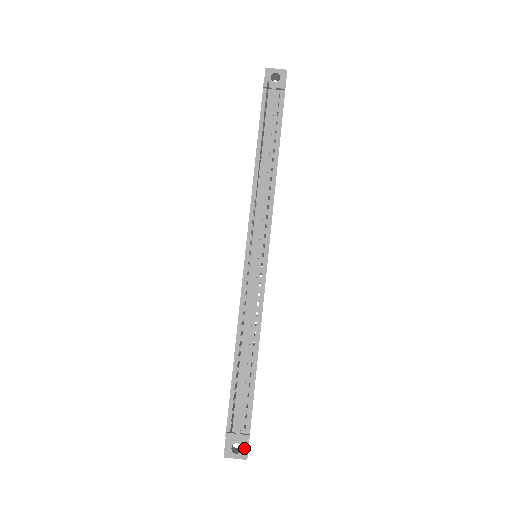
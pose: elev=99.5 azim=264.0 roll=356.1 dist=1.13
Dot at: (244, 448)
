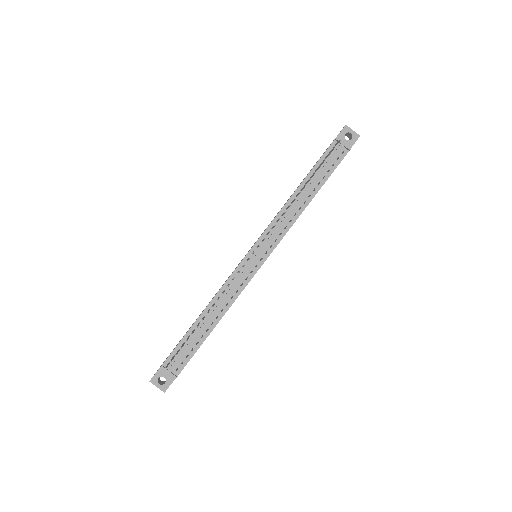
Dot at: (167, 383)
